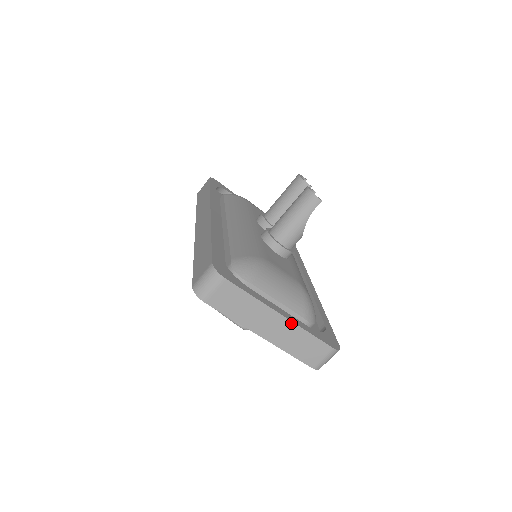
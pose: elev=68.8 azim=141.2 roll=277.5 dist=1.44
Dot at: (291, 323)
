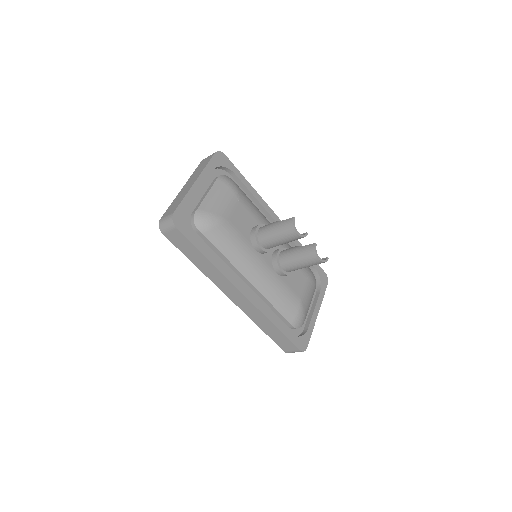
Dot at: (319, 308)
